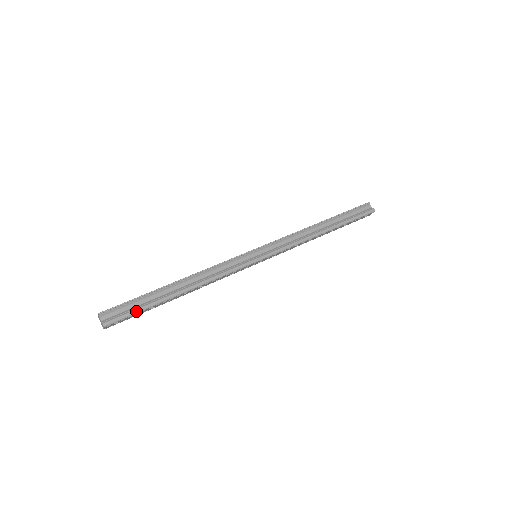
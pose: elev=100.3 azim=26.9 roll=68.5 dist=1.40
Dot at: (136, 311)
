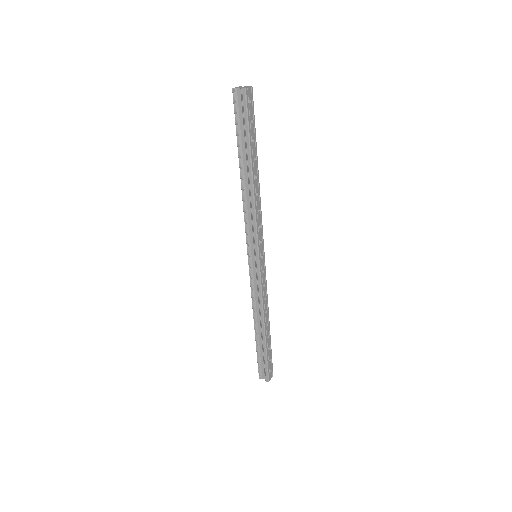
Dot at: (253, 121)
